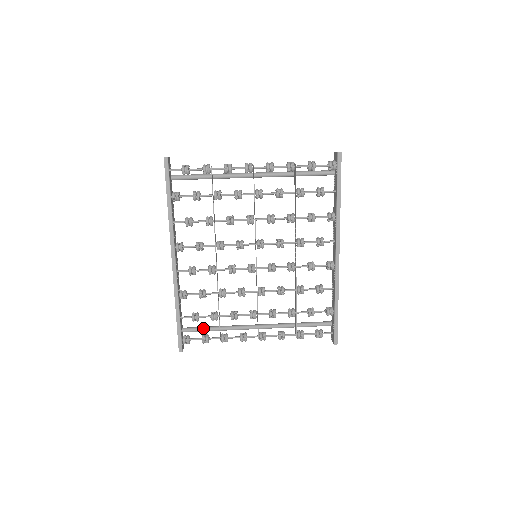
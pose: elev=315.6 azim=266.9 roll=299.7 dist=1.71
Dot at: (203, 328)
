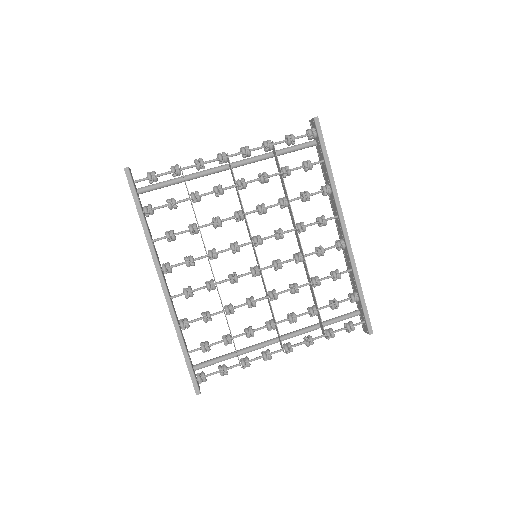
Dot at: (217, 359)
